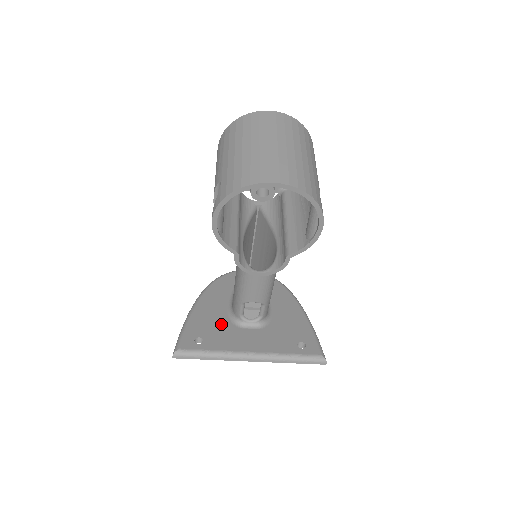
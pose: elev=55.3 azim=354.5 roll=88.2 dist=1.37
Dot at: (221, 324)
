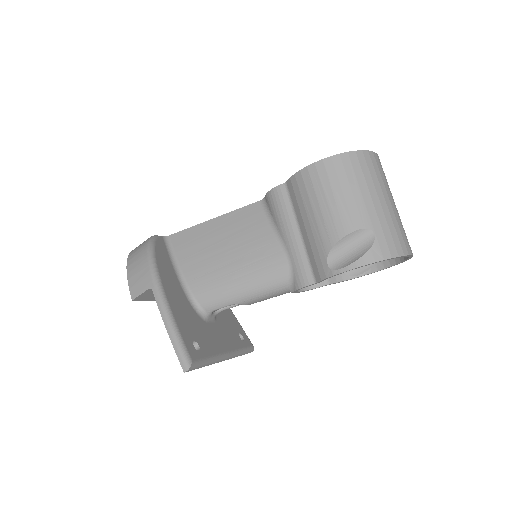
Dot at: (195, 319)
